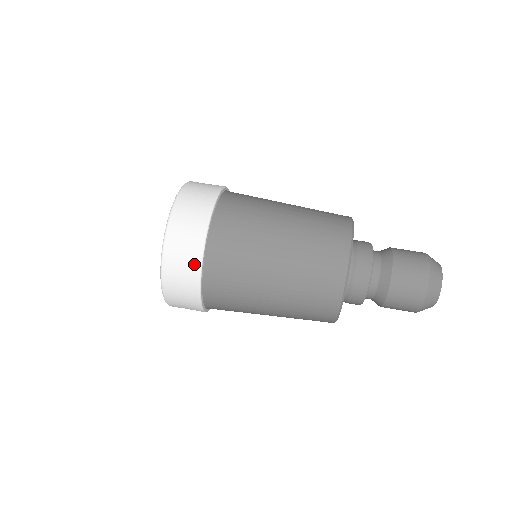
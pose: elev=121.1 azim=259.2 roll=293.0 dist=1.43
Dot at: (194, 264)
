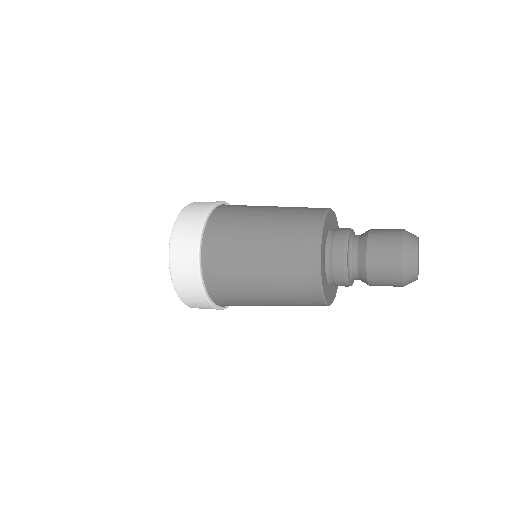
Dot at: (213, 202)
